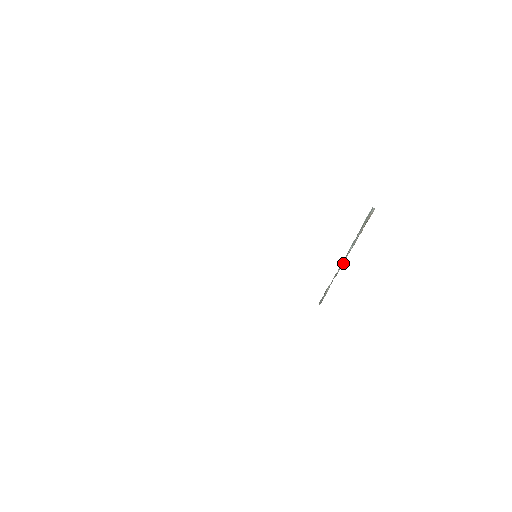
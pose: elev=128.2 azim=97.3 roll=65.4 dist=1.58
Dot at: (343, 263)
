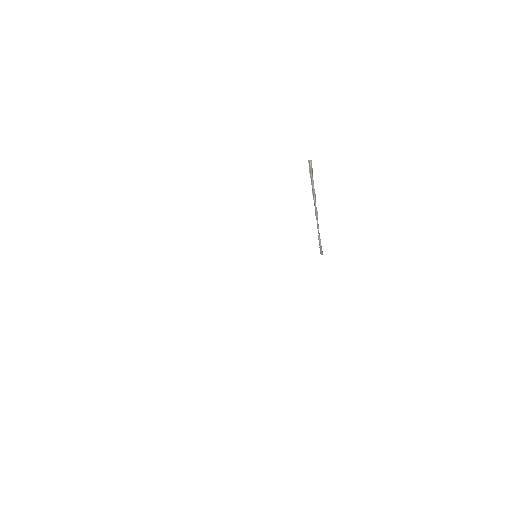
Dot at: (317, 214)
